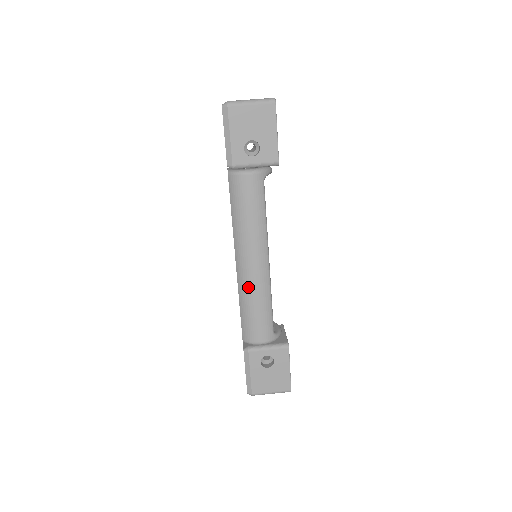
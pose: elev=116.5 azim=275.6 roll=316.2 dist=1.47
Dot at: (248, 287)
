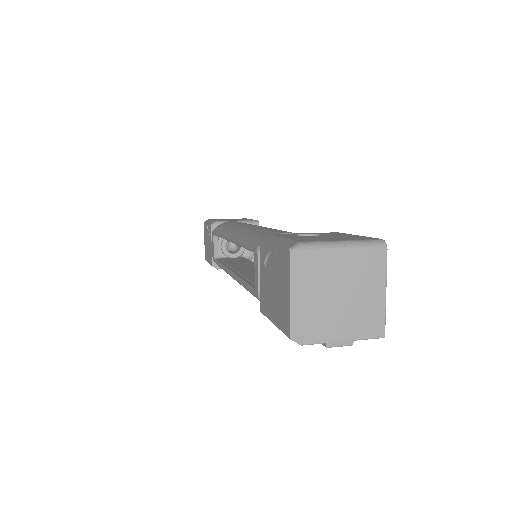
Dot at: (249, 230)
